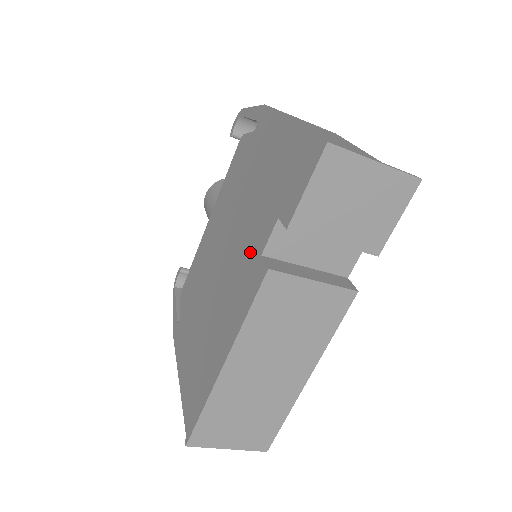
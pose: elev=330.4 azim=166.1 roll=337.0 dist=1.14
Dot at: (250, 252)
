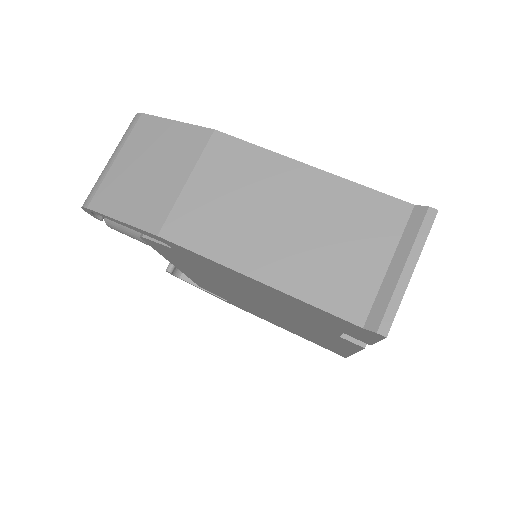
Dot at: (314, 327)
